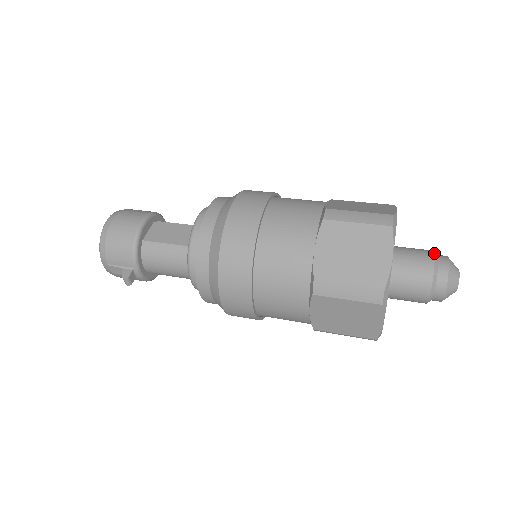
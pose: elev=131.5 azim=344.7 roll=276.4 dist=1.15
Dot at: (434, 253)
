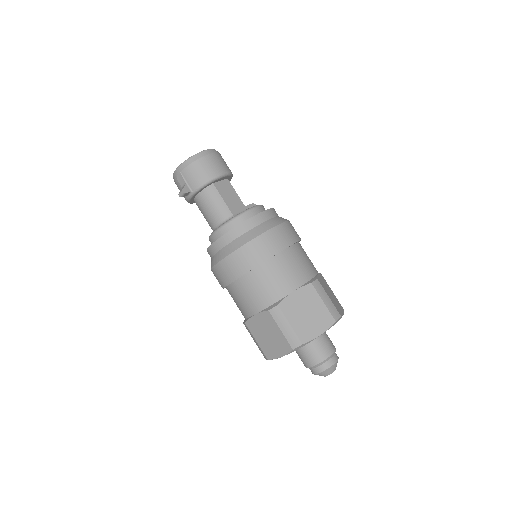
Dot at: occluded
